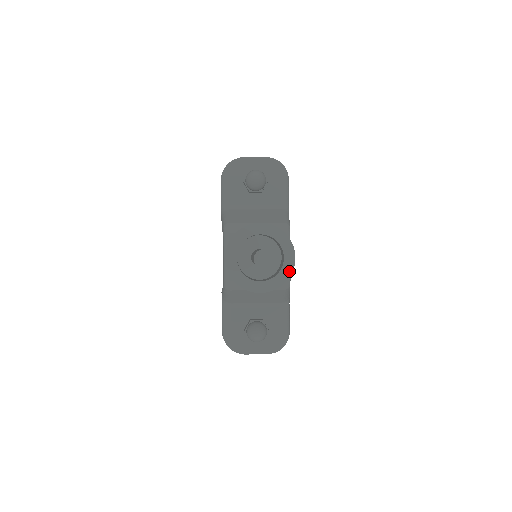
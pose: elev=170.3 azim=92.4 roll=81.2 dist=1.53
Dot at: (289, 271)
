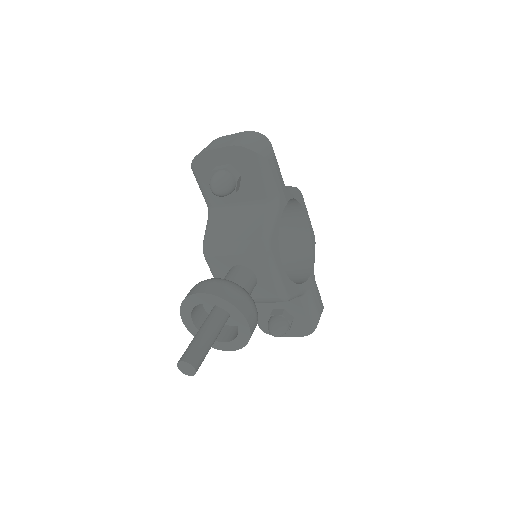
Dot at: (247, 335)
